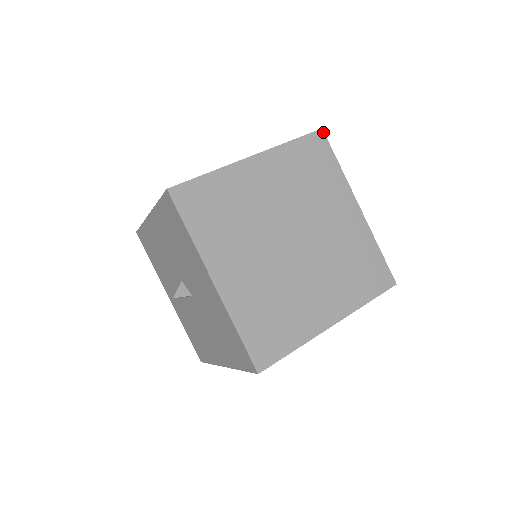
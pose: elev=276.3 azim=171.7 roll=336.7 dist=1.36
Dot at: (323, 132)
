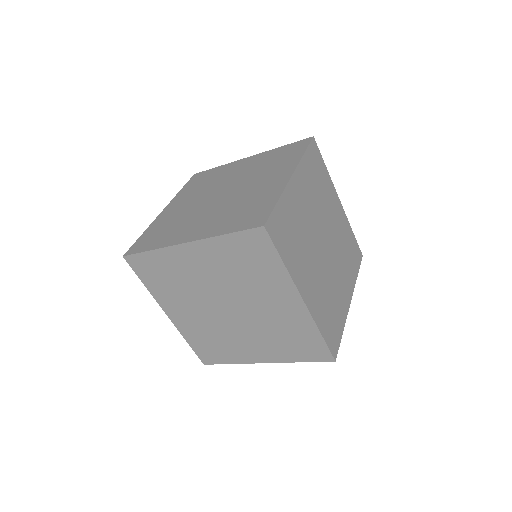
Dot at: (312, 138)
